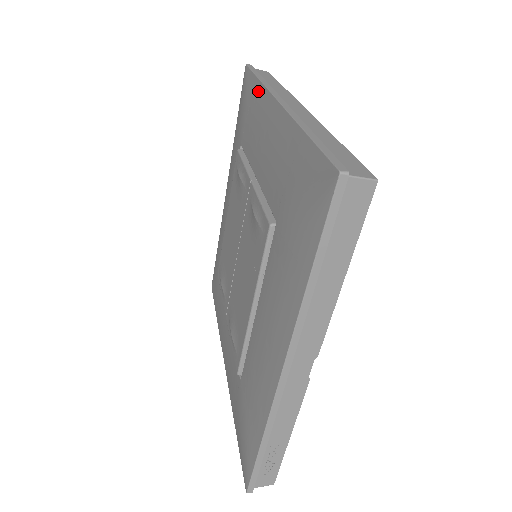
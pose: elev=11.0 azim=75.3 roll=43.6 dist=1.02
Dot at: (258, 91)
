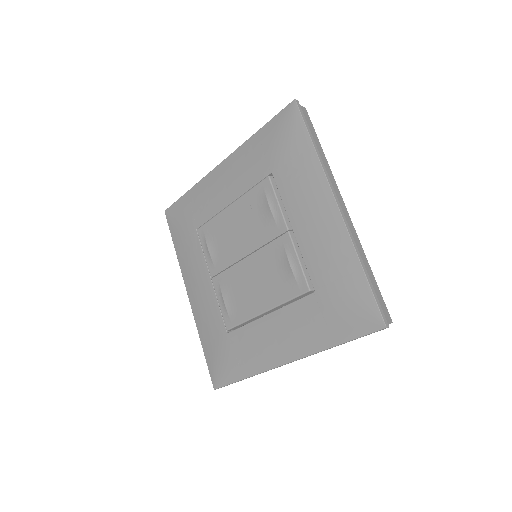
Dot at: (313, 162)
